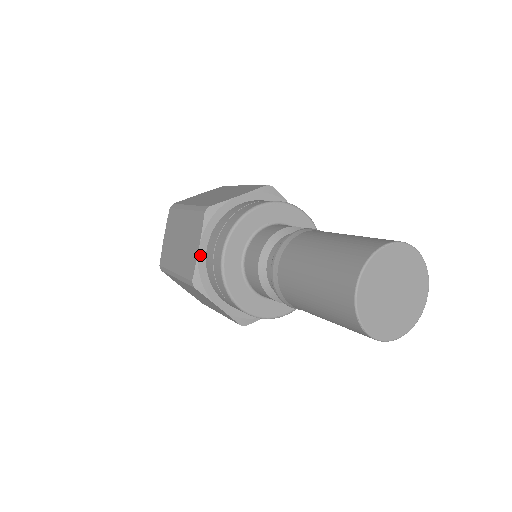
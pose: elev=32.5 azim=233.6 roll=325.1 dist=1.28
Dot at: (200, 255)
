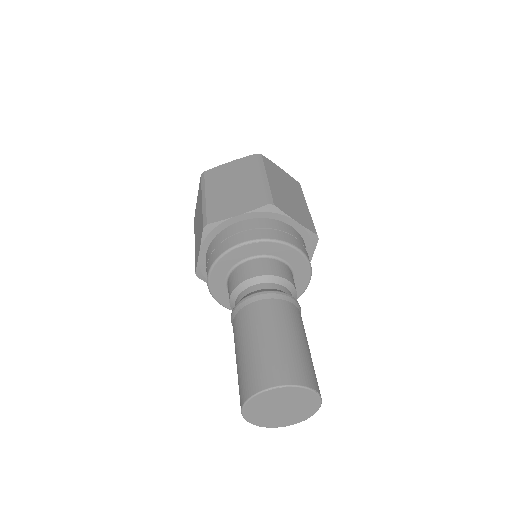
Dot at: (200, 258)
